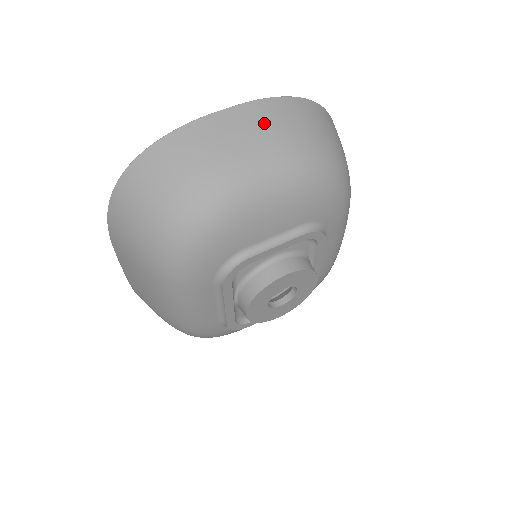
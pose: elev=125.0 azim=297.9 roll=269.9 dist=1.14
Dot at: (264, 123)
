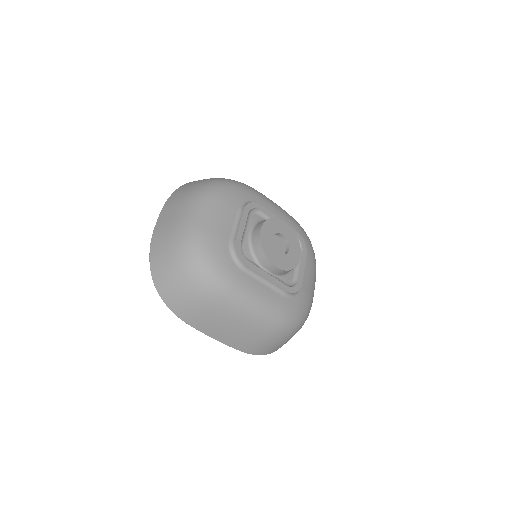
Dot at: (175, 203)
